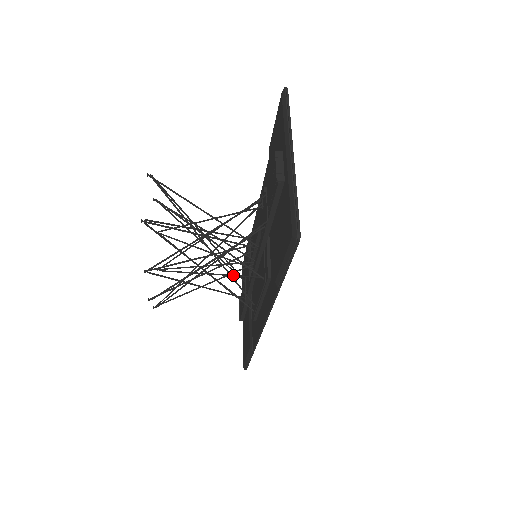
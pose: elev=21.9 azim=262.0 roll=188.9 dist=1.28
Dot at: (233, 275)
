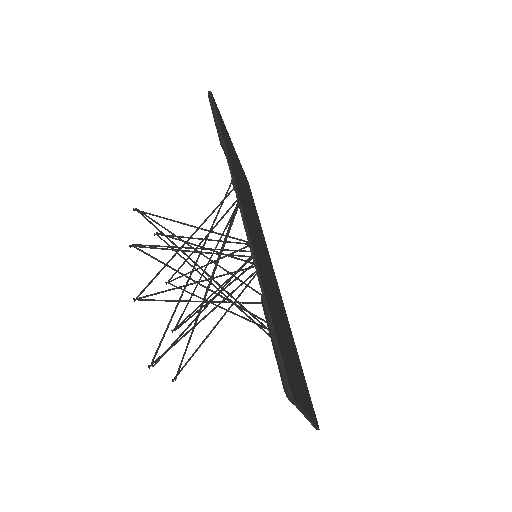
Dot at: (223, 246)
